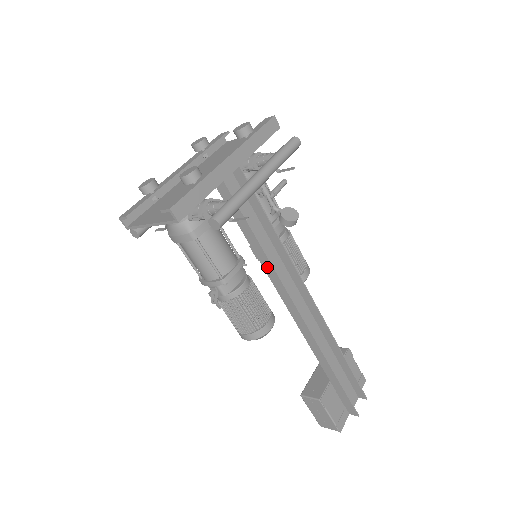
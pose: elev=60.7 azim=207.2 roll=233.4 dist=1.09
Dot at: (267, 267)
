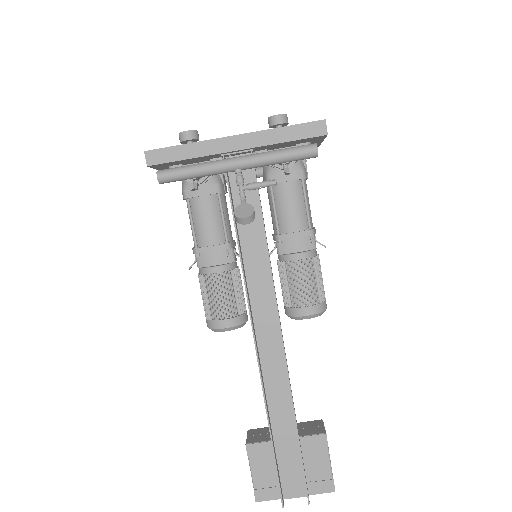
Dot at: (242, 265)
